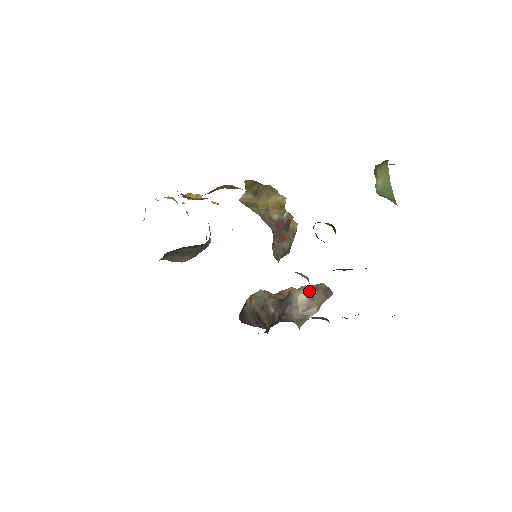
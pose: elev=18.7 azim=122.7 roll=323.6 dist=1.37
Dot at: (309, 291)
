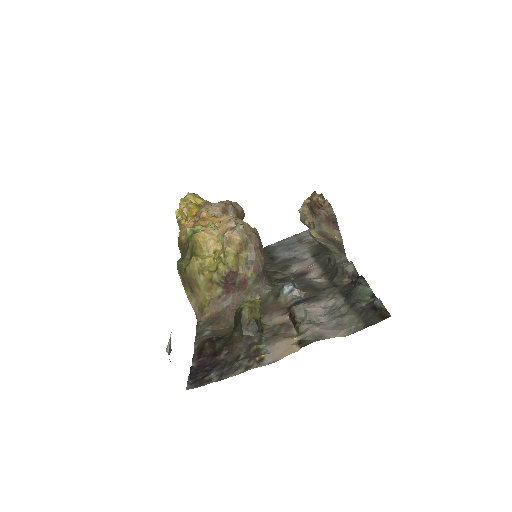
Dot at: (317, 234)
